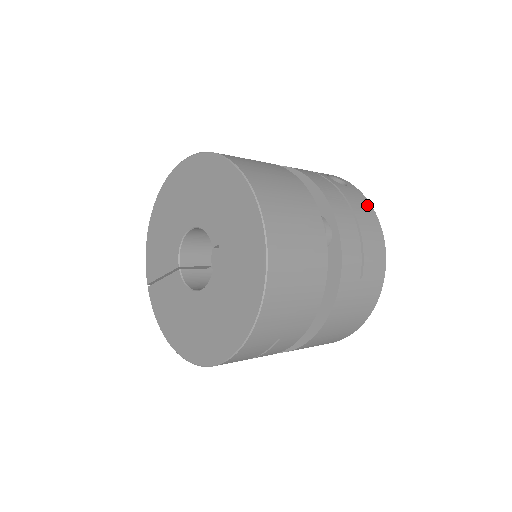
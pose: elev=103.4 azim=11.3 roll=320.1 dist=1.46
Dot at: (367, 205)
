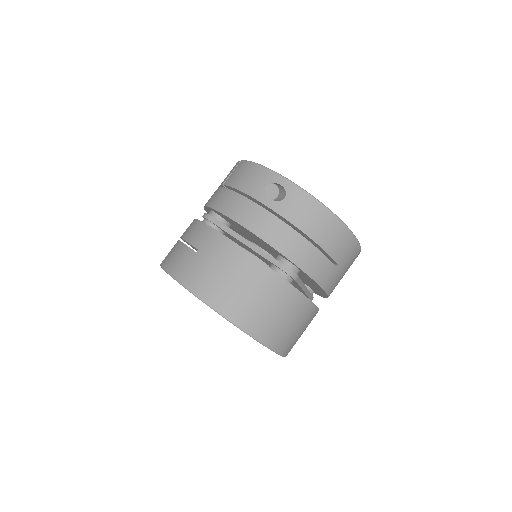
Dot at: (312, 205)
